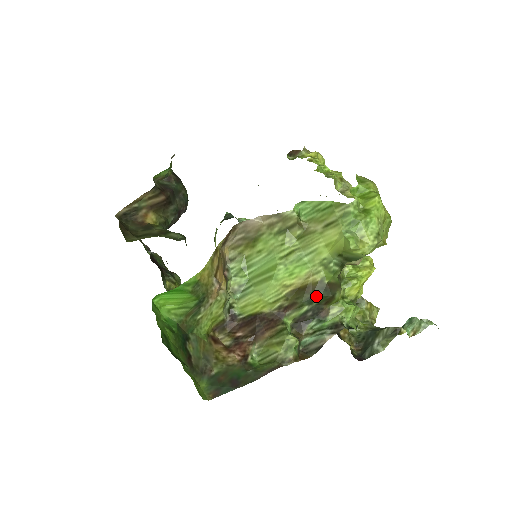
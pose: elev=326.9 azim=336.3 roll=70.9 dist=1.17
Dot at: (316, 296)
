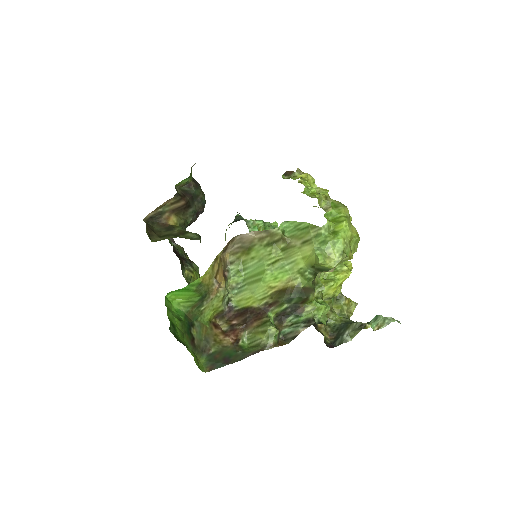
Dot at: (293, 297)
